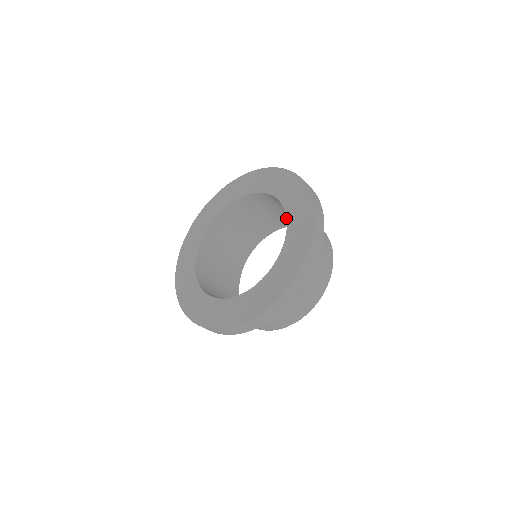
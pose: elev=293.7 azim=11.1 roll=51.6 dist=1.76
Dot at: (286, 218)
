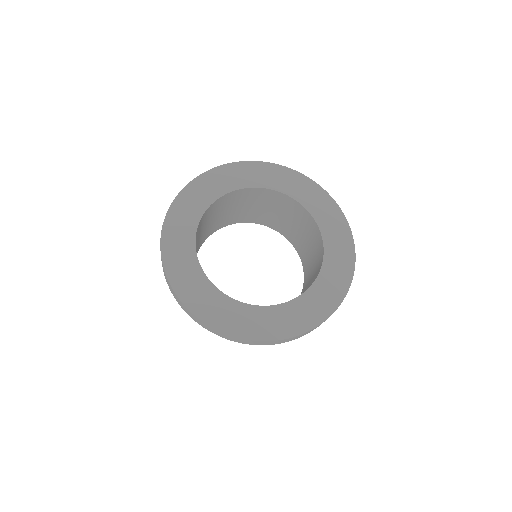
Dot at: (293, 199)
